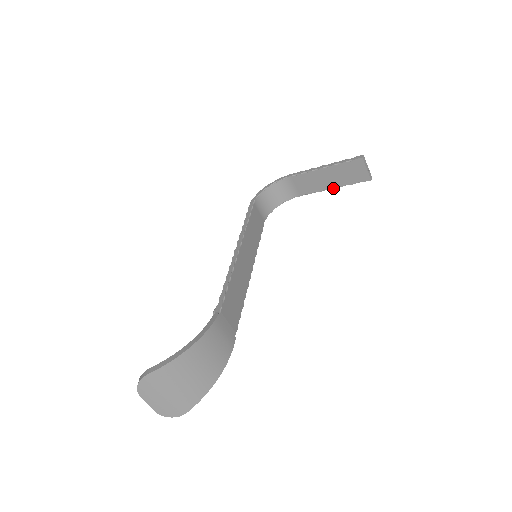
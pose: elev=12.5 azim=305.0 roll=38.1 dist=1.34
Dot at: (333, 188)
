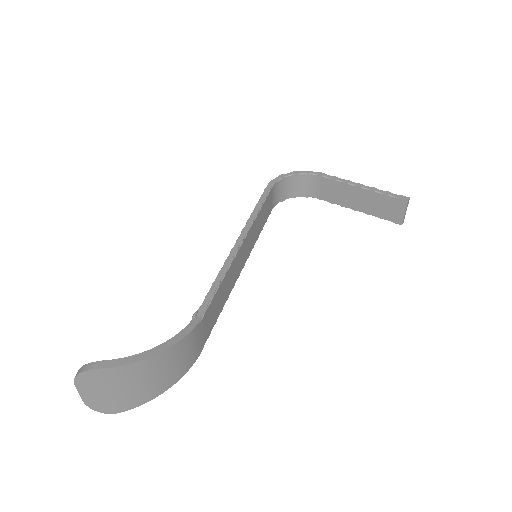
Dot at: occluded
